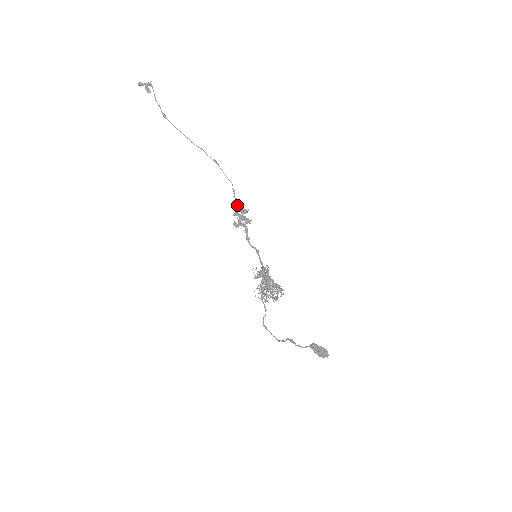
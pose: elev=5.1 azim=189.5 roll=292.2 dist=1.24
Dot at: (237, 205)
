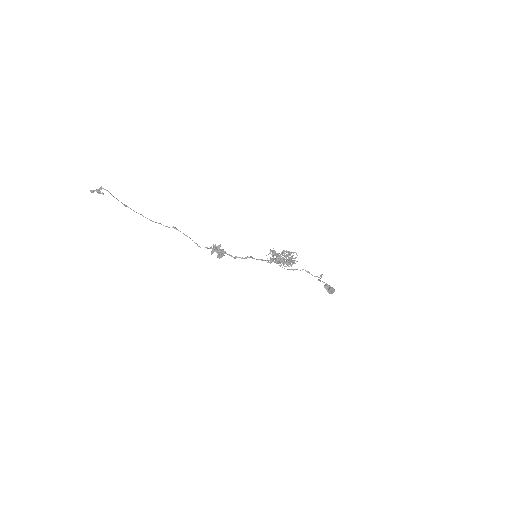
Dot at: (208, 248)
